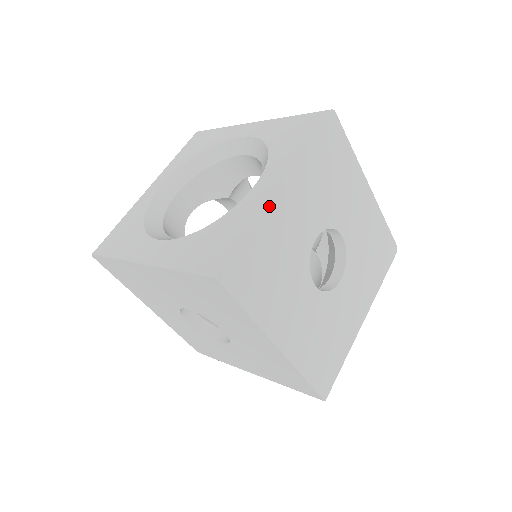
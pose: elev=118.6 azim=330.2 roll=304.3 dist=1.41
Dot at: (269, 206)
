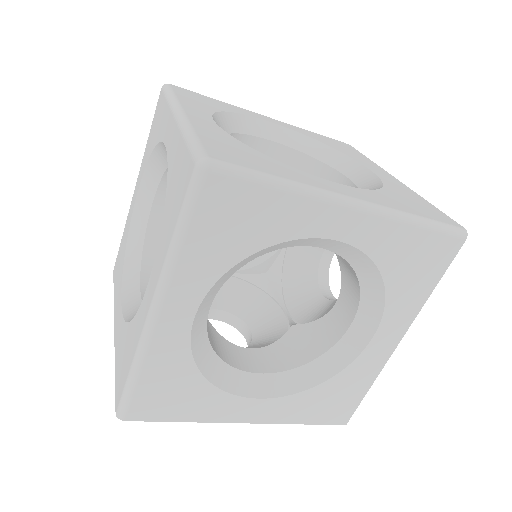
Dot at: (384, 359)
